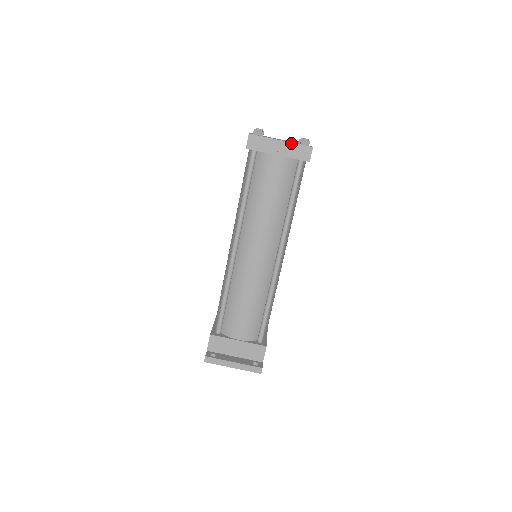
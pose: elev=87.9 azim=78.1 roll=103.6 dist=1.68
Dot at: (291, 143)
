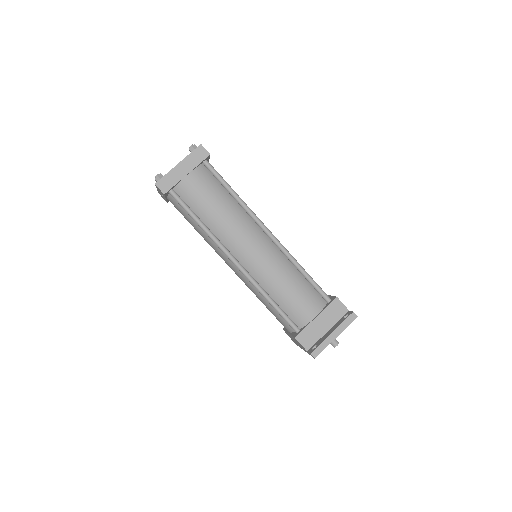
Dot at: (186, 158)
